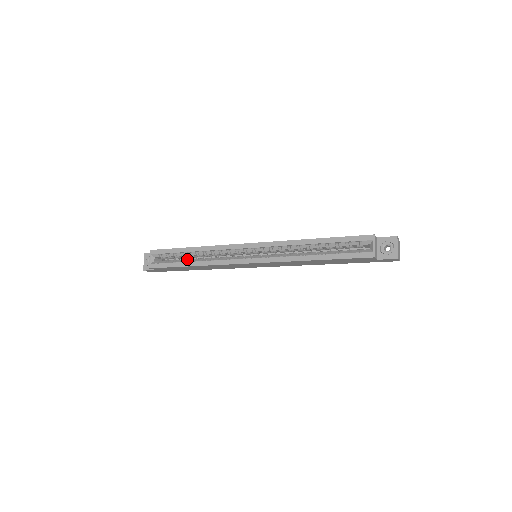
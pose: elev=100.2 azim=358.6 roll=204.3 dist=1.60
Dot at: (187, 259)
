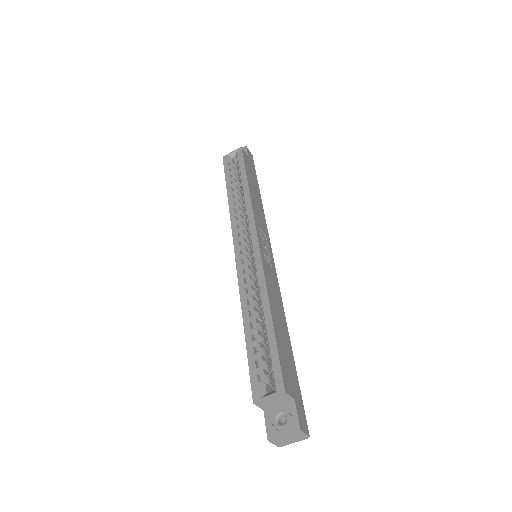
Dot at: (239, 187)
